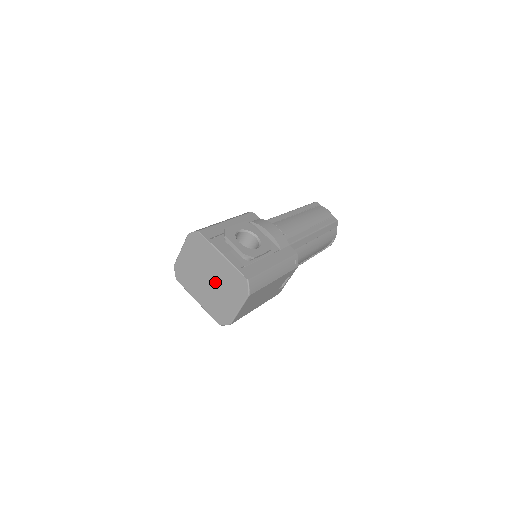
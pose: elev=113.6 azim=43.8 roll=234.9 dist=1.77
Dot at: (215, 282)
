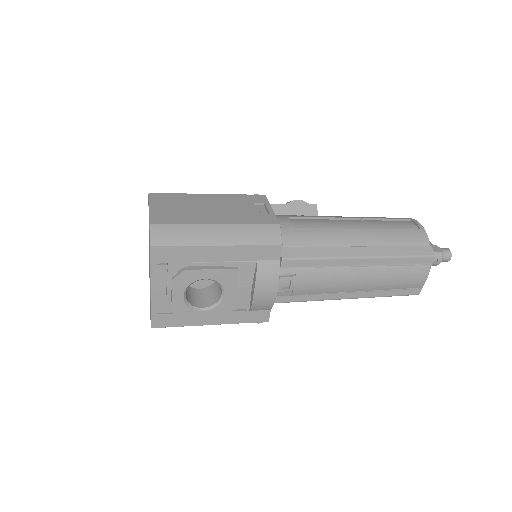
Dot at: occluded
